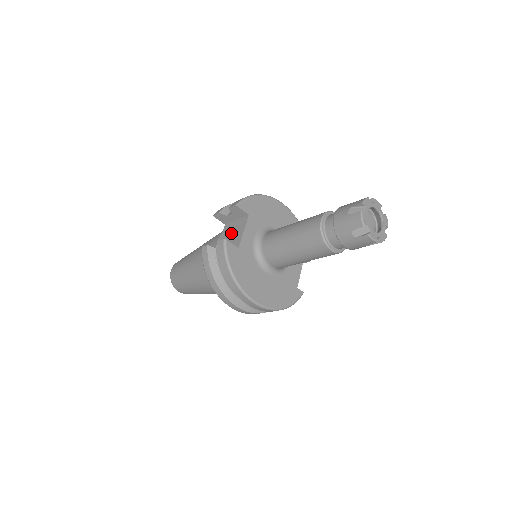
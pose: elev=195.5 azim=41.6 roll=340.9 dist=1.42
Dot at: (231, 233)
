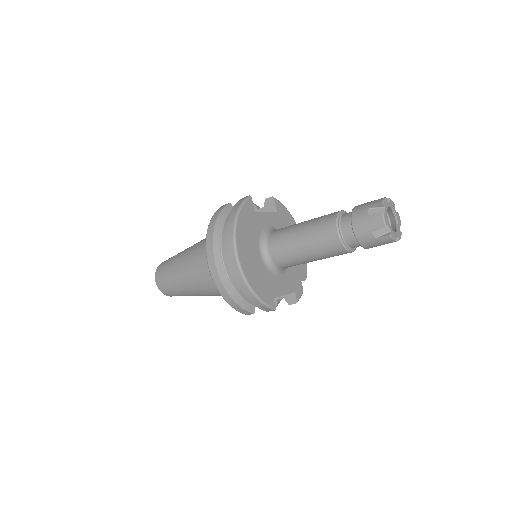
Dot at: occluded
